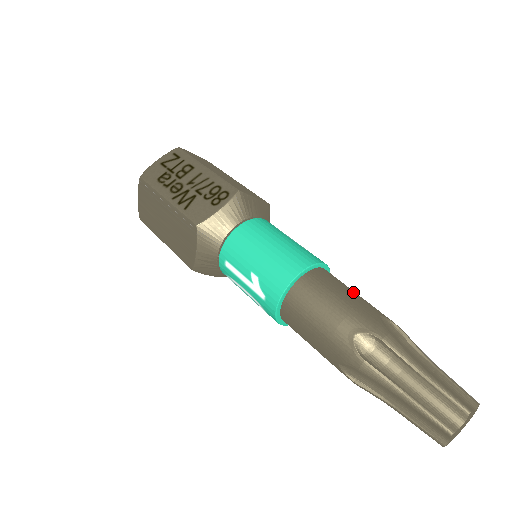
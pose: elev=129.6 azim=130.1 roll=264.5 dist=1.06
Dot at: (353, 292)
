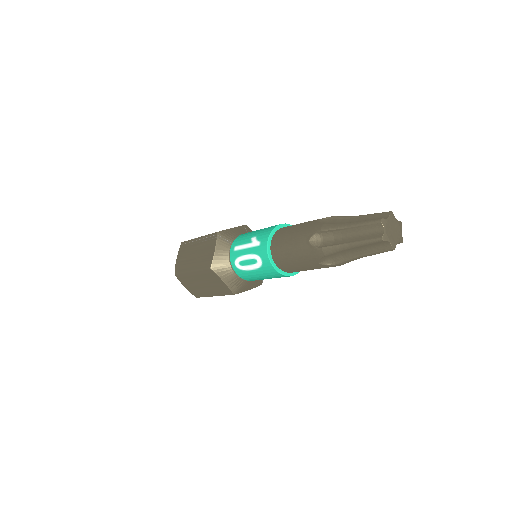
Dot at: occluded
